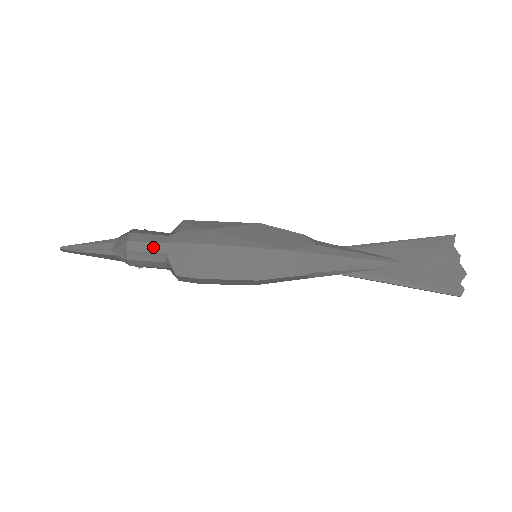
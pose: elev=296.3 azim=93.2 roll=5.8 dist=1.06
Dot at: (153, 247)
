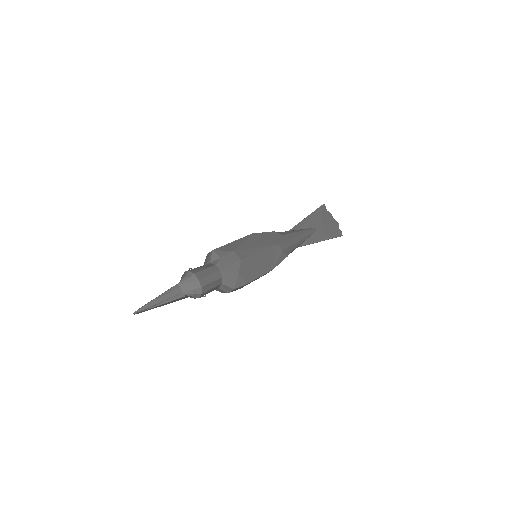
Dot at: (214, 277)
